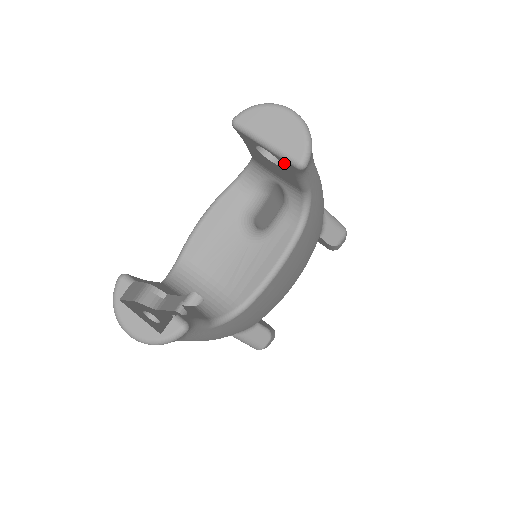
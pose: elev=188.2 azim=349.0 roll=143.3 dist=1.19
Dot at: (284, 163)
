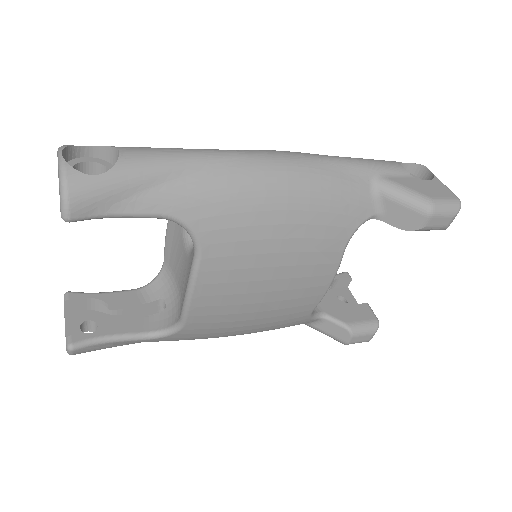
Dot at: occluded
